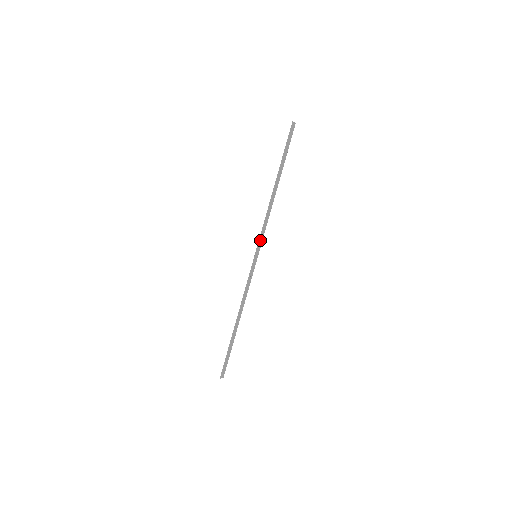
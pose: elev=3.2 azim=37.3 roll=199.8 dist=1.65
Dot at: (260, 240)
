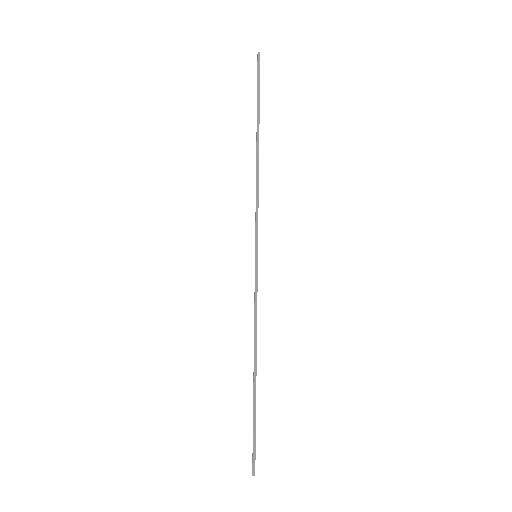
Dot at: (255, 230)
